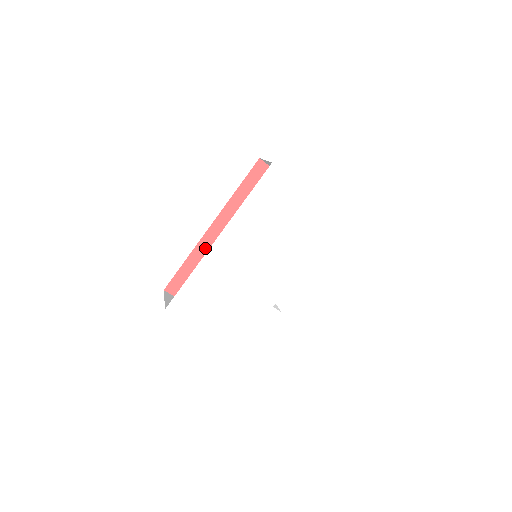
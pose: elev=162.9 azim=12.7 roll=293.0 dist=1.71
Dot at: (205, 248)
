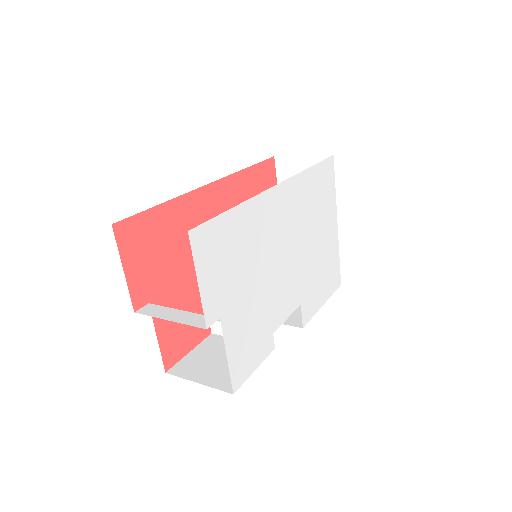
Dot at: (191, 207)
